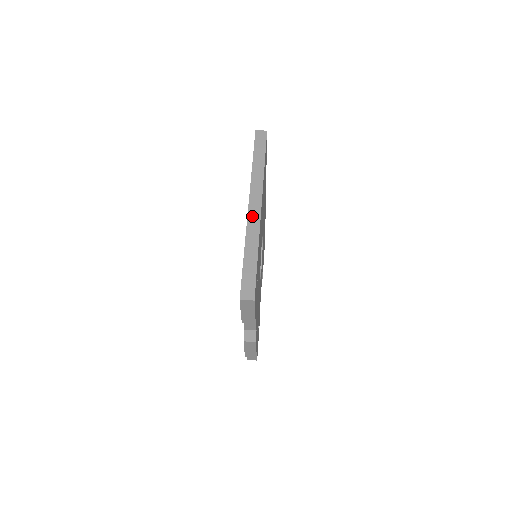
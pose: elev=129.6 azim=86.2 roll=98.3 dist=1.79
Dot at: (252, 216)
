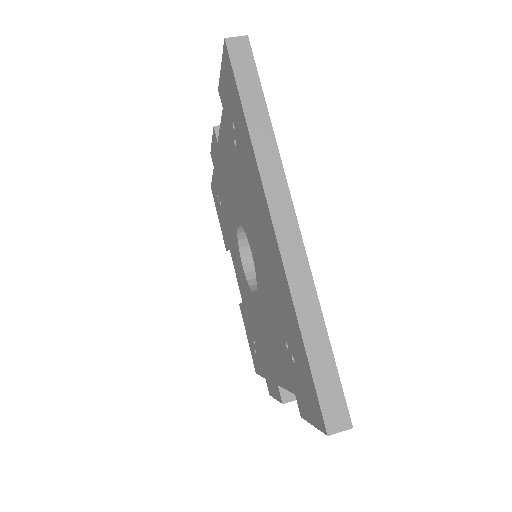
Dot at: (288, 249)
